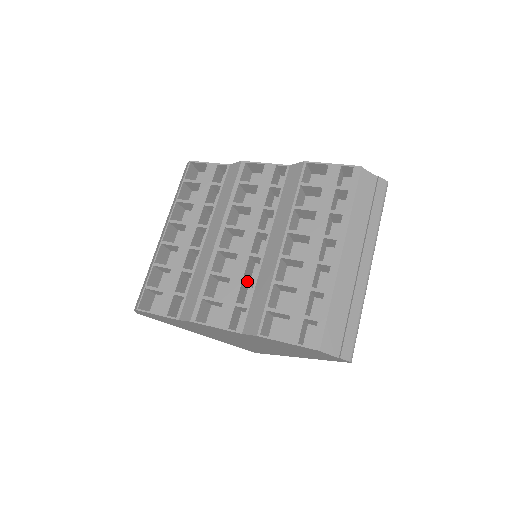
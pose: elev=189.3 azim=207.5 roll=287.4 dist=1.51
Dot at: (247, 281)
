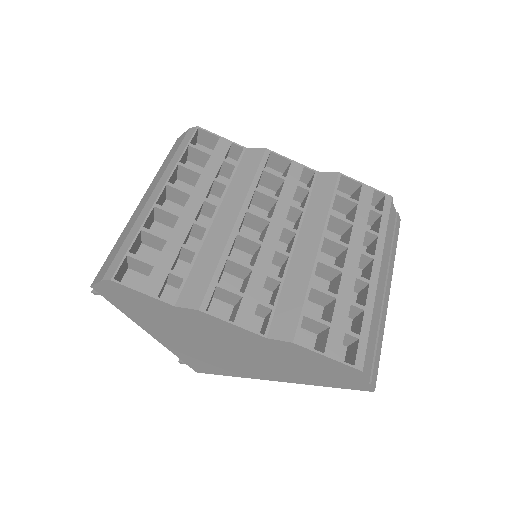
Dot at: (273, 278)
